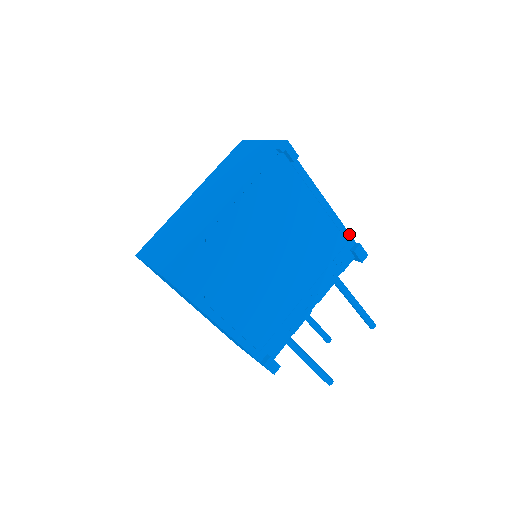
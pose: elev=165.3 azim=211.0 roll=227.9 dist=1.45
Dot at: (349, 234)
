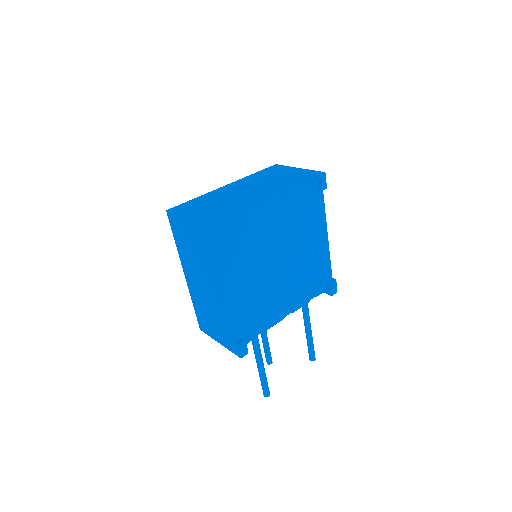
Dot at: occluded
